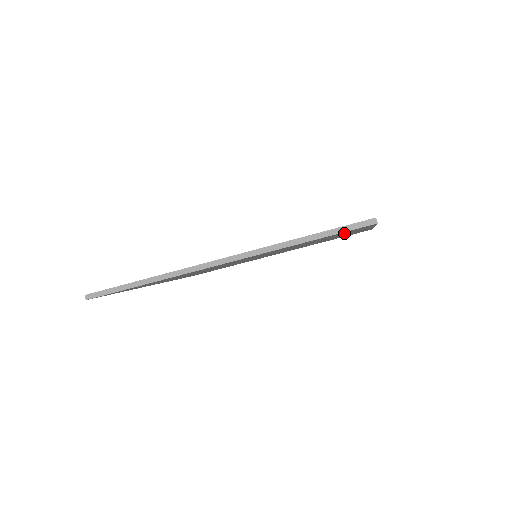
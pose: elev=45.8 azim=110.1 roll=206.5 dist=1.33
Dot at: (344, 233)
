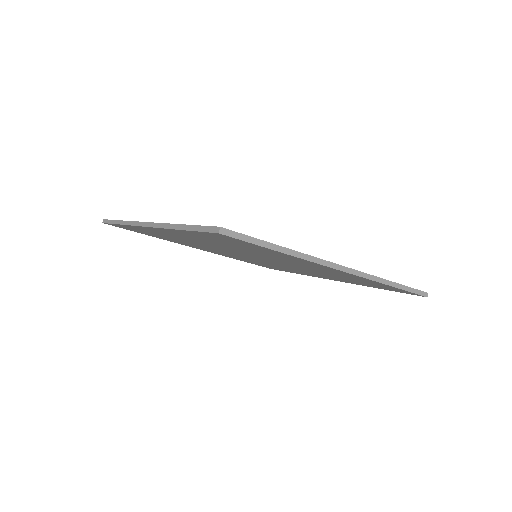
Dot at: occluded
